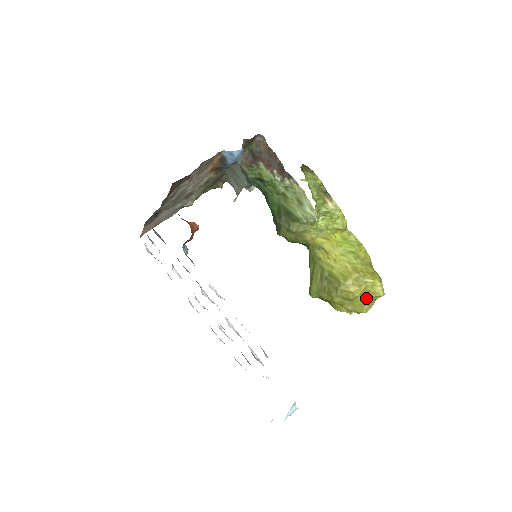
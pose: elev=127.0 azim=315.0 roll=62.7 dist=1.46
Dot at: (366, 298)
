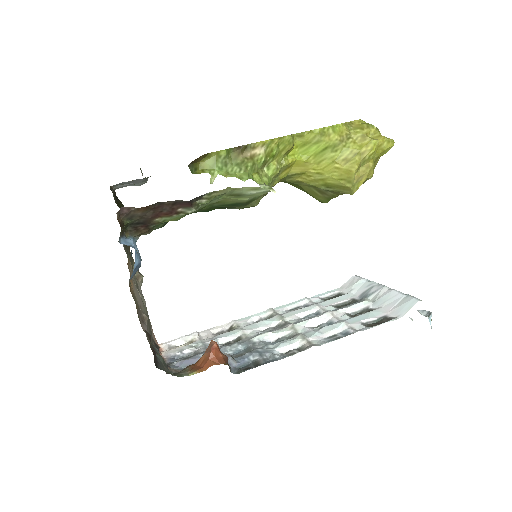
Dot at: (377, 159)
